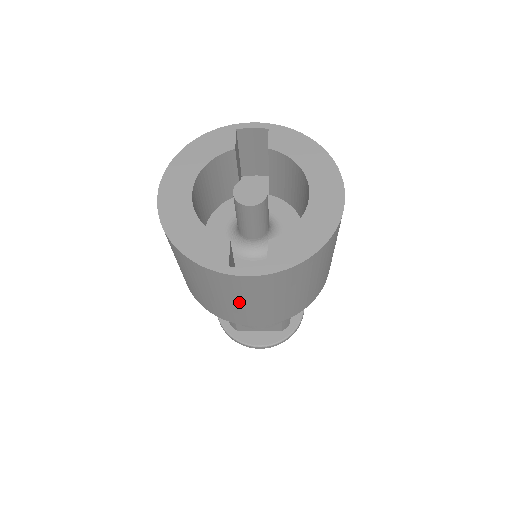
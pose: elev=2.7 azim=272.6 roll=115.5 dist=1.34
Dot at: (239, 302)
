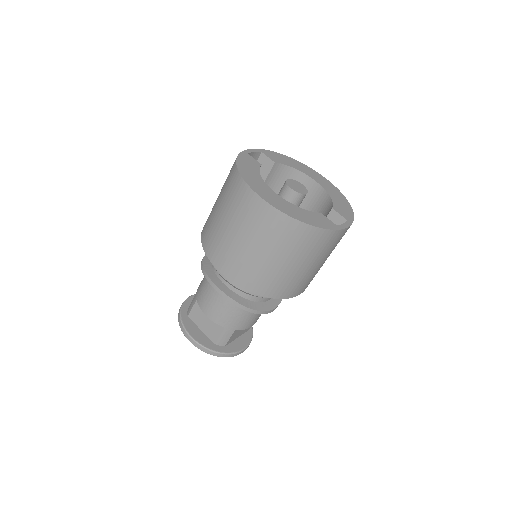
Dot at: (319, 263)
